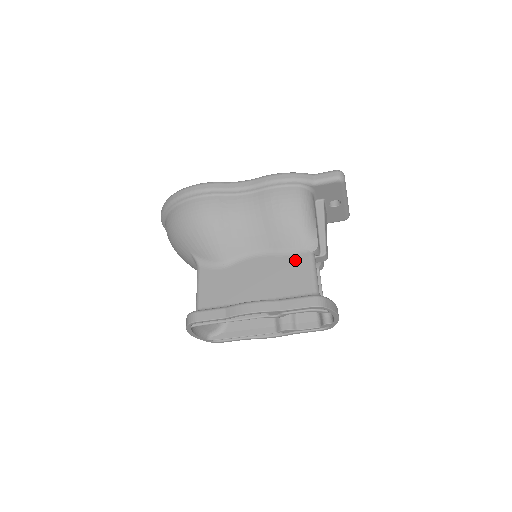
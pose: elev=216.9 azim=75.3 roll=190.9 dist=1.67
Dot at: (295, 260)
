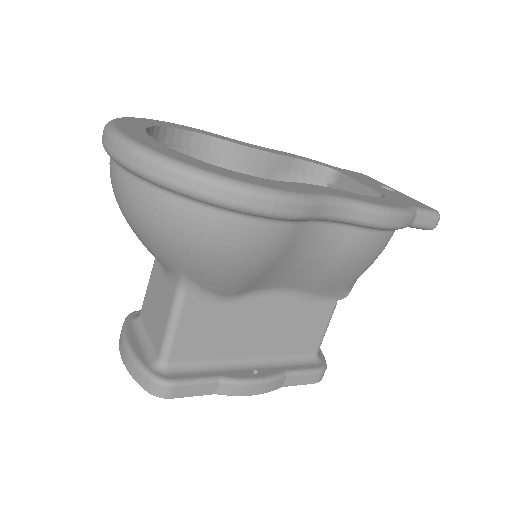
Dot at: (318, 309)
